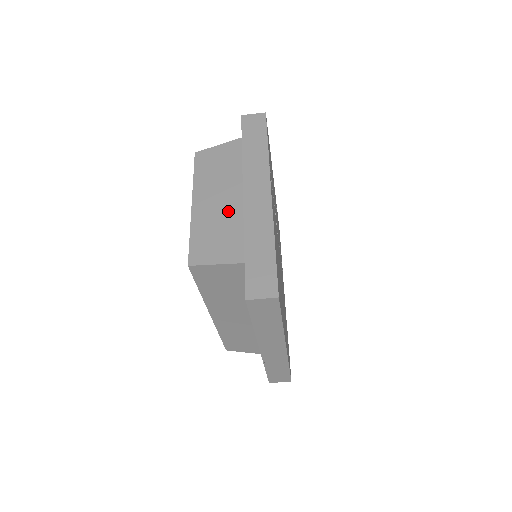
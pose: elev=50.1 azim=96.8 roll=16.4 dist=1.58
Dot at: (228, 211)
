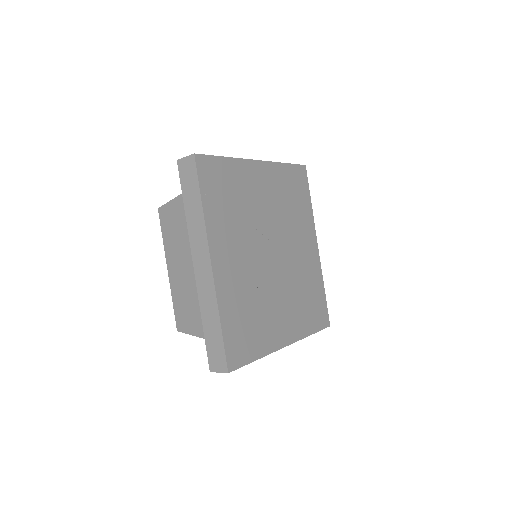
Dot at: (188, 284)
